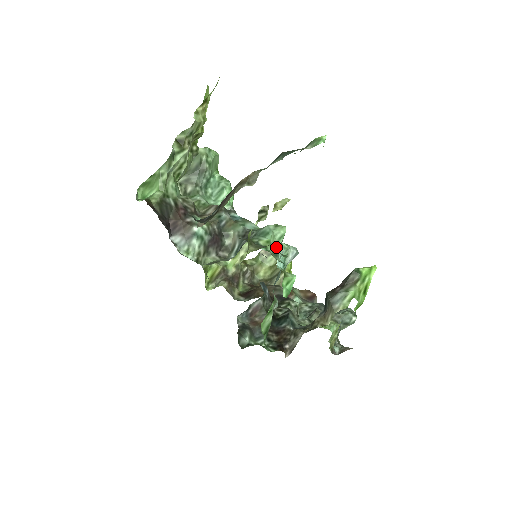
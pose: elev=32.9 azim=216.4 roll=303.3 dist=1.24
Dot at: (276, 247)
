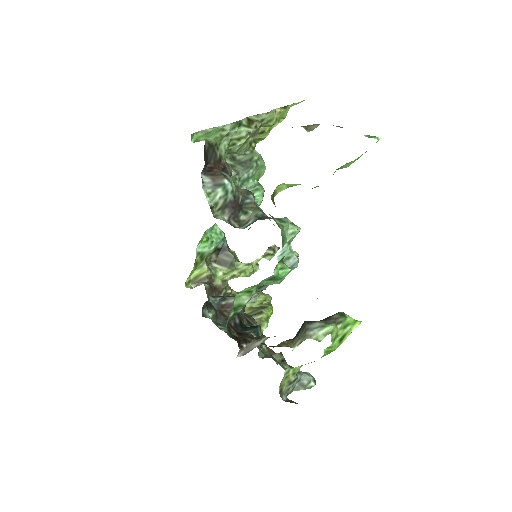
Dot at: (285, 238)
